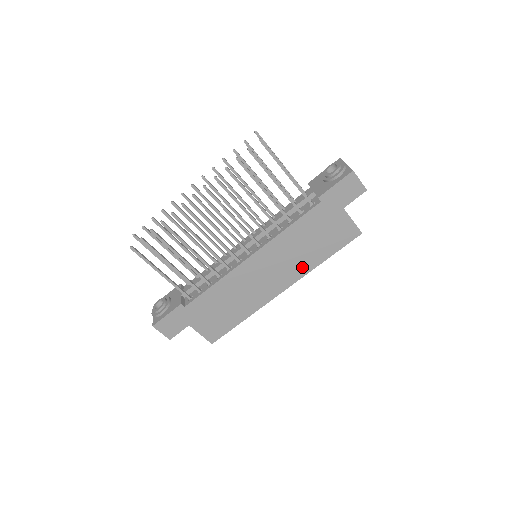
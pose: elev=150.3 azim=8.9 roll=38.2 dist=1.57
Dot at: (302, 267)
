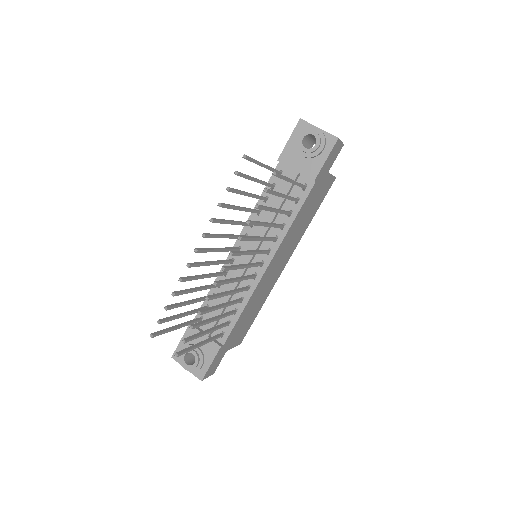
Dot at: (298, 238)
